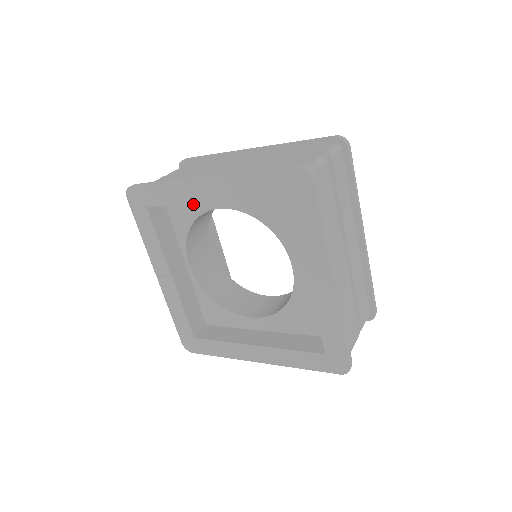
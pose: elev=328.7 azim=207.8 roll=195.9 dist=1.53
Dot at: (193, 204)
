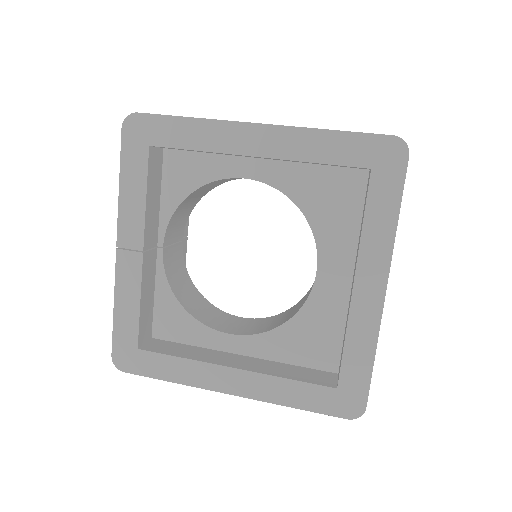
Dot at: (207, 165)
